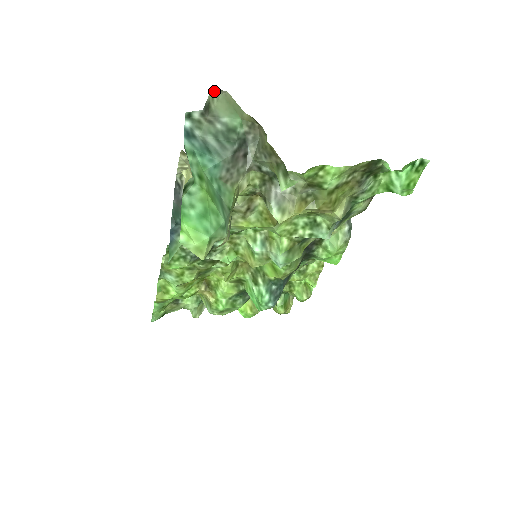
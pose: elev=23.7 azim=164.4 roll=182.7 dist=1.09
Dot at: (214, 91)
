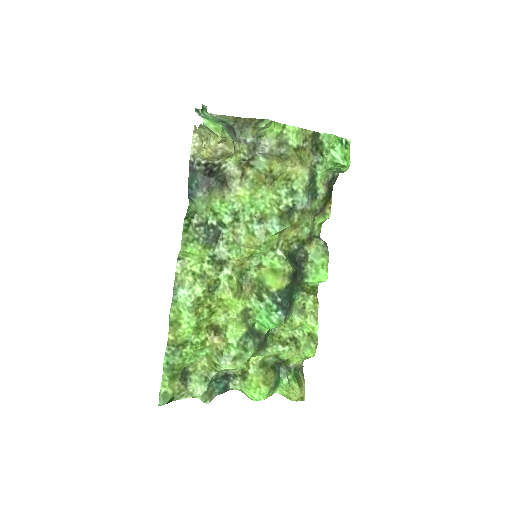
Dot at: occluded
